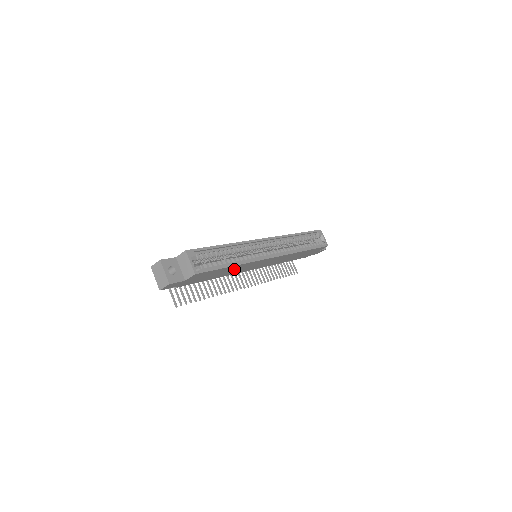
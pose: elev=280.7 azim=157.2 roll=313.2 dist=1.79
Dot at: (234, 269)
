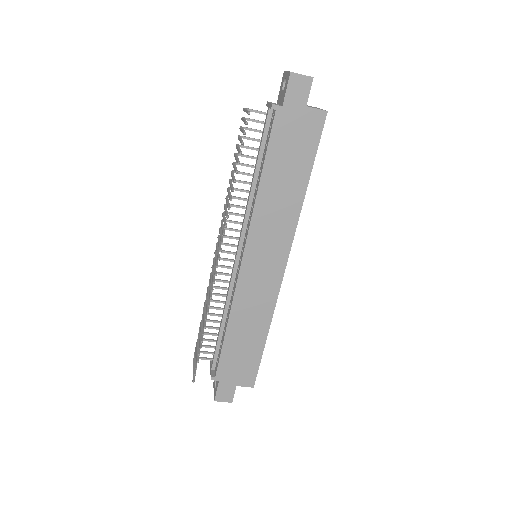
Dot at: (284, 200)
